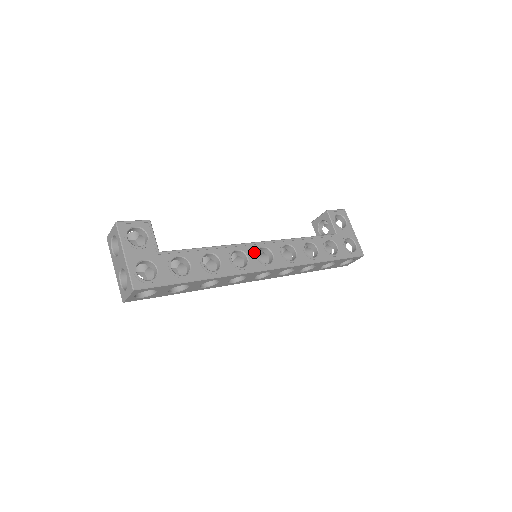
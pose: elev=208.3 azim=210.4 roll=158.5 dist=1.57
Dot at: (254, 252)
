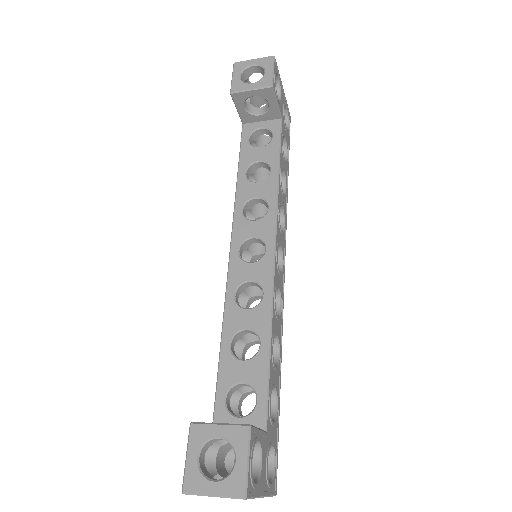
Dot at: (277, 272)
